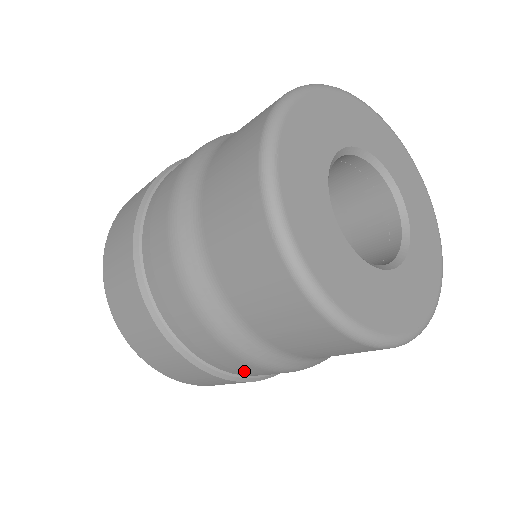
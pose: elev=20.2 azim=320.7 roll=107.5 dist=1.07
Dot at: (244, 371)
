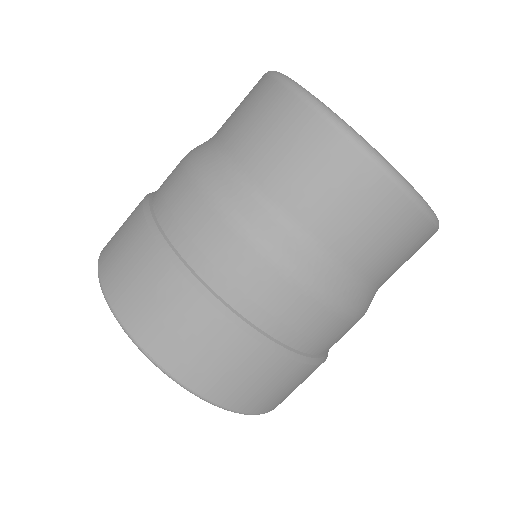
Dot at: (223, 262)
